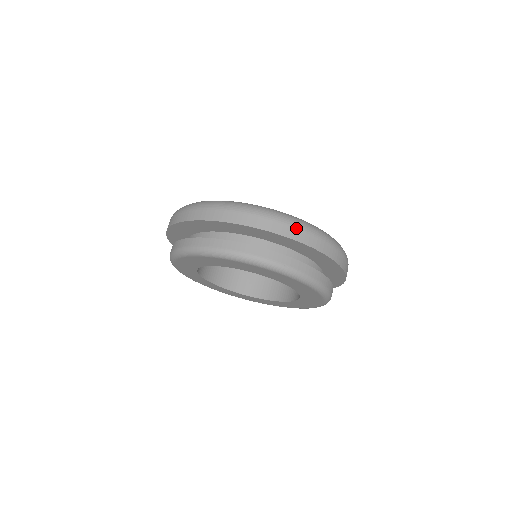
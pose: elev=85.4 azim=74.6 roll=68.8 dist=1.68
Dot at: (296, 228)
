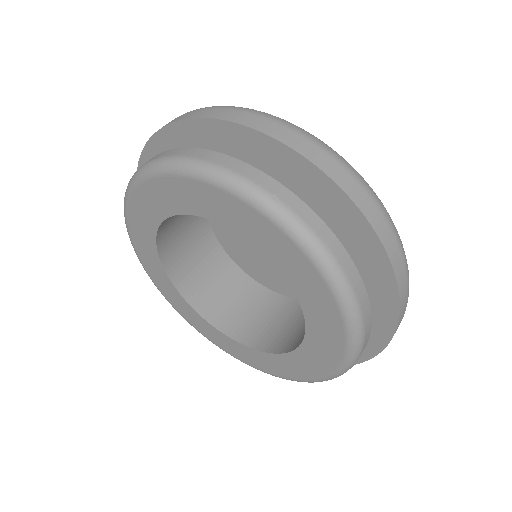
Dot at: (311, 142)
